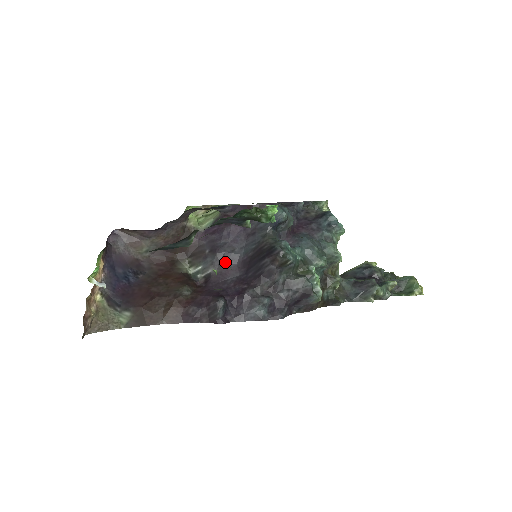
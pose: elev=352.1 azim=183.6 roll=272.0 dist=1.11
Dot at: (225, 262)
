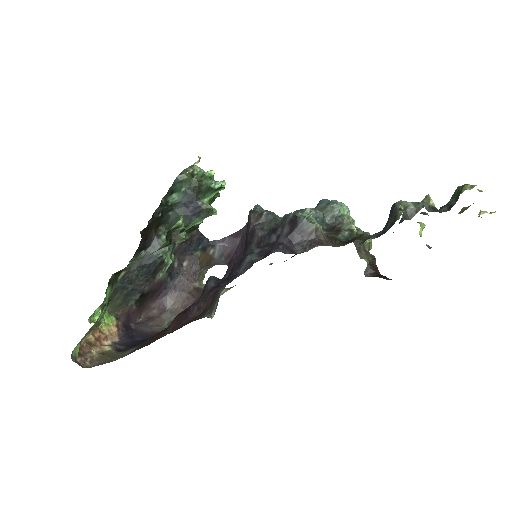
Dot at: occluded
